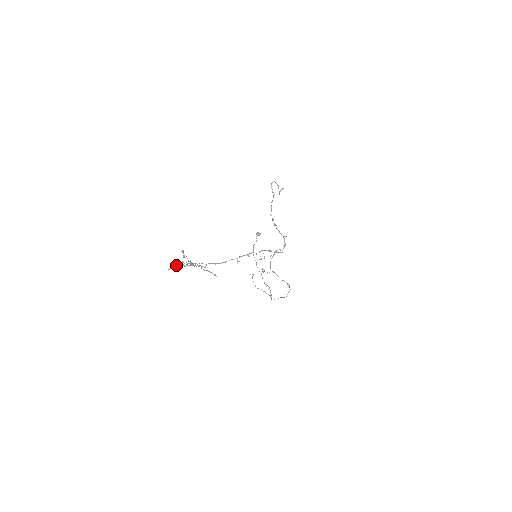
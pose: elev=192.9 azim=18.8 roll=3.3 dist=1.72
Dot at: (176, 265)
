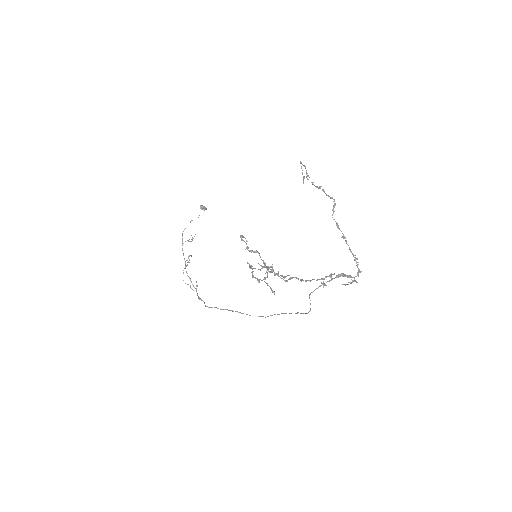
Dot at: (270, 271)
